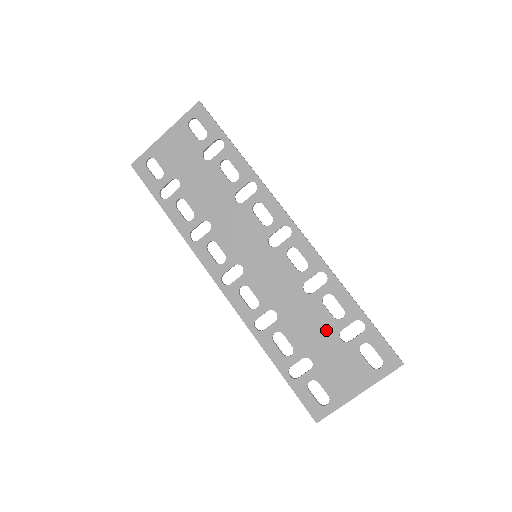
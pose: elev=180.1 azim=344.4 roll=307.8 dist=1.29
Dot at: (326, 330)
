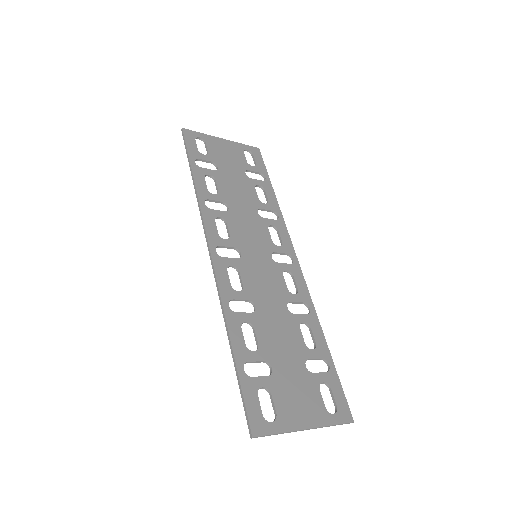
Dot at: (295, 350)
